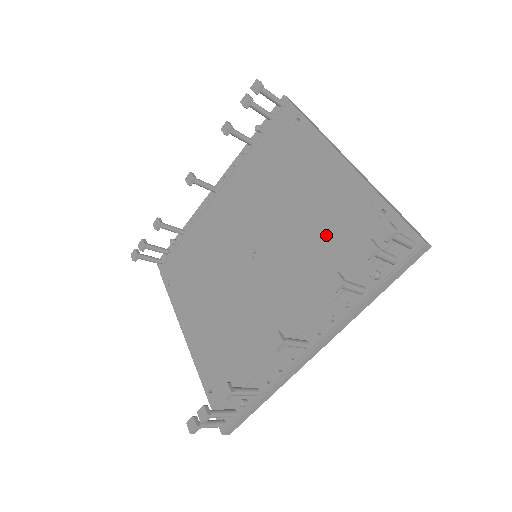
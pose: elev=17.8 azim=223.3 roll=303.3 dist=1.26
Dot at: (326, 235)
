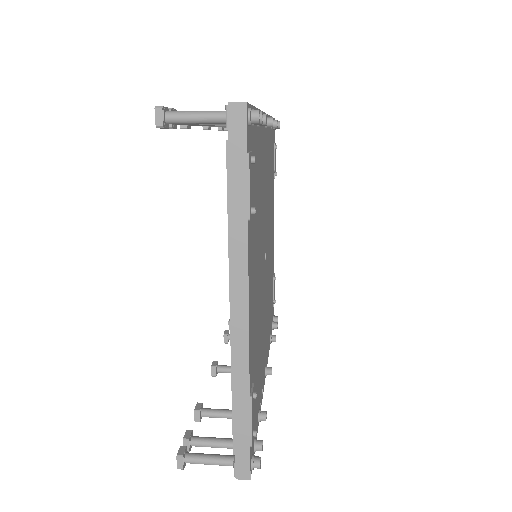
Dot at: occluded
